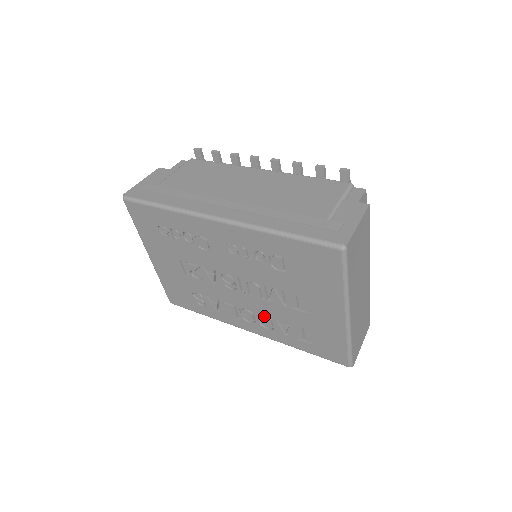
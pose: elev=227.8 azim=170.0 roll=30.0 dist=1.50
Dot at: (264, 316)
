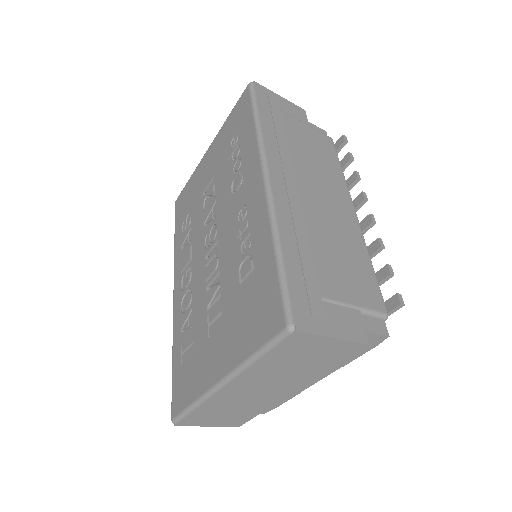
Dot at: (192, 295)
